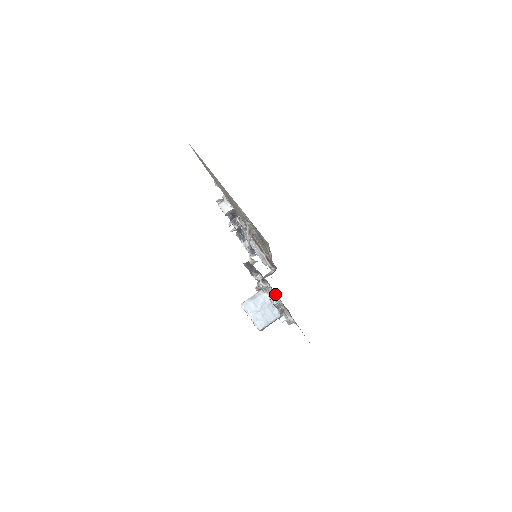
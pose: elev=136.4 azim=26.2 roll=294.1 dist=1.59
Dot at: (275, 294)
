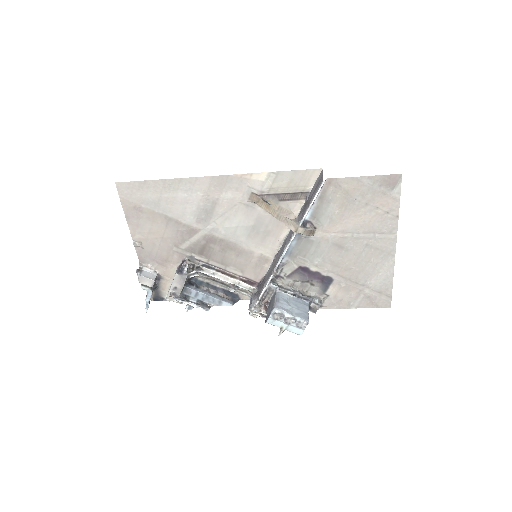
Dot at: (291, 286)
